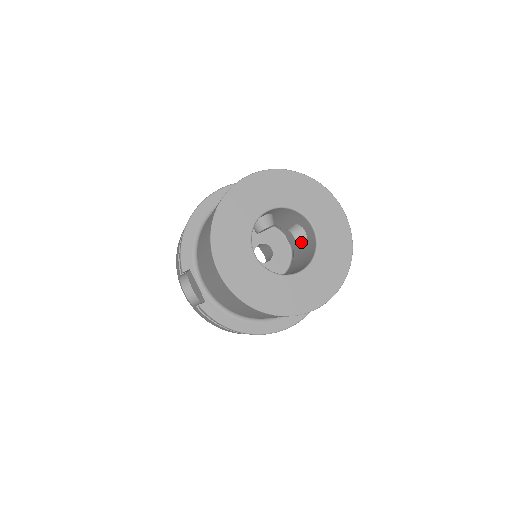
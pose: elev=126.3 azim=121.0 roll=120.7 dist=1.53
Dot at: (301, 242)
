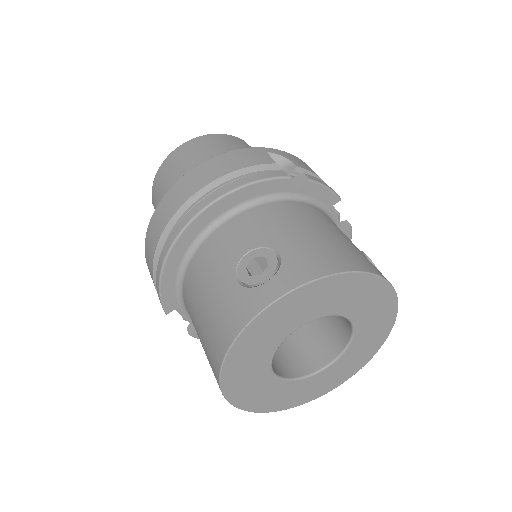
Dot at: occluded
